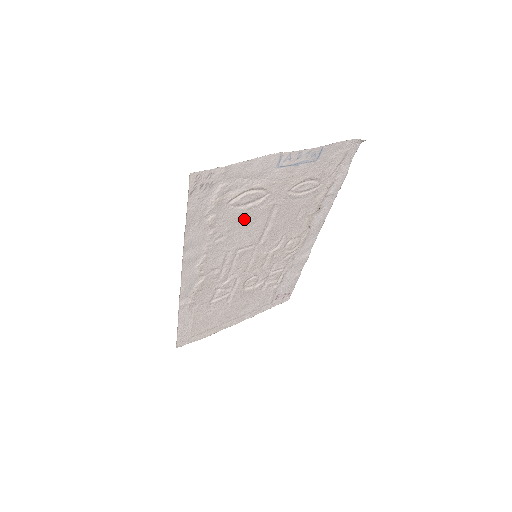
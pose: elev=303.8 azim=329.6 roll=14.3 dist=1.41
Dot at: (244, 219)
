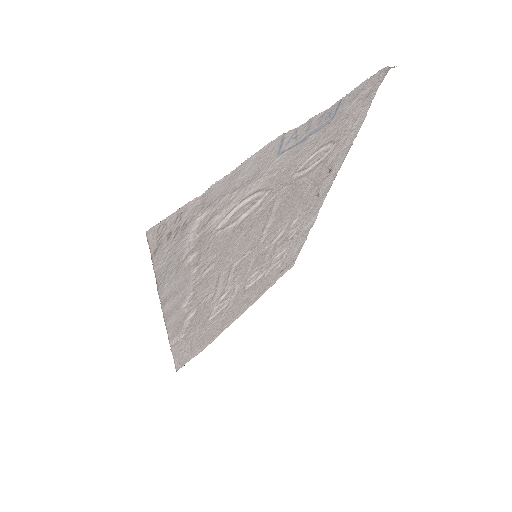
Dot at: (237, 233)
